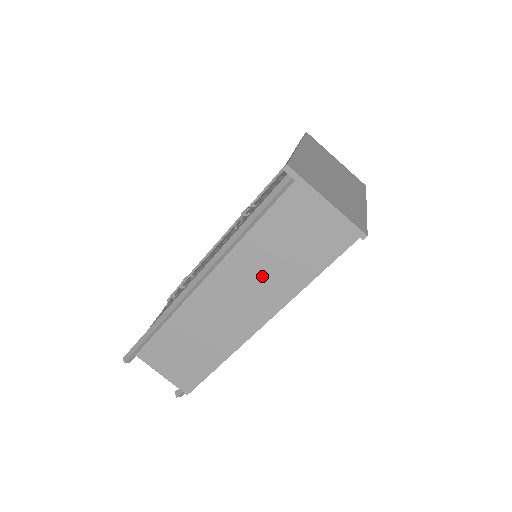
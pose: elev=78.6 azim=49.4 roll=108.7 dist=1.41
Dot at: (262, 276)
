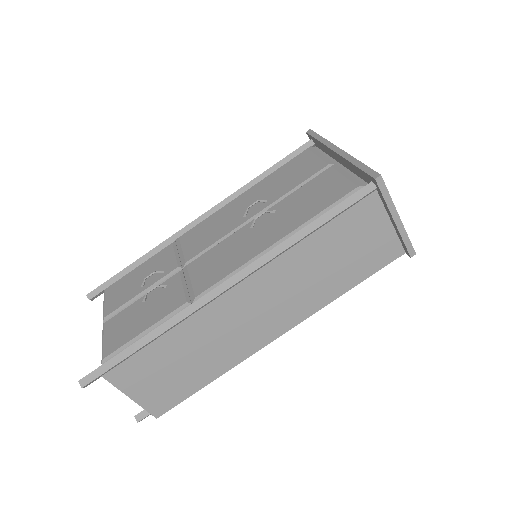
Dot at: (302, 284)
